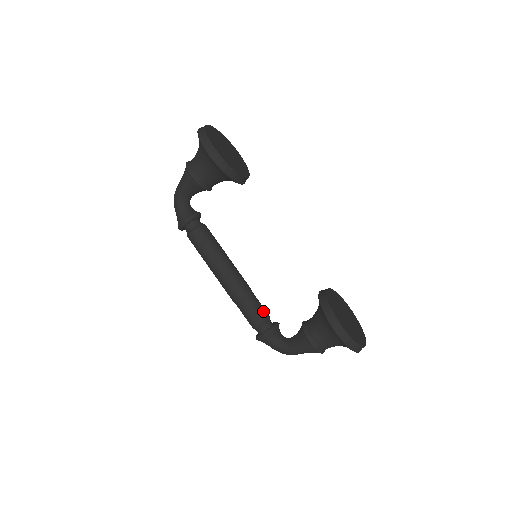
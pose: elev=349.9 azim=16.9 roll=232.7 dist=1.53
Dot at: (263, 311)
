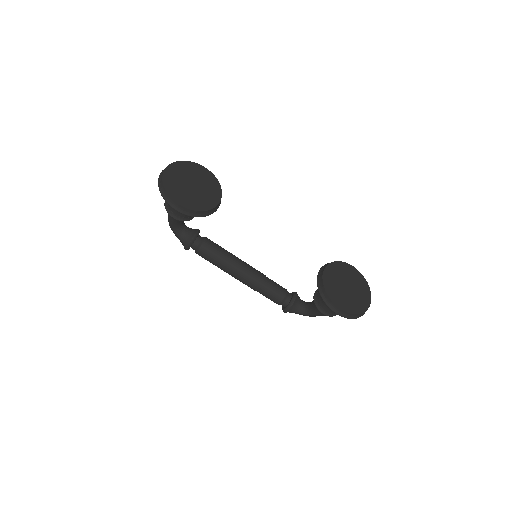
Dot at: (280, 291)
